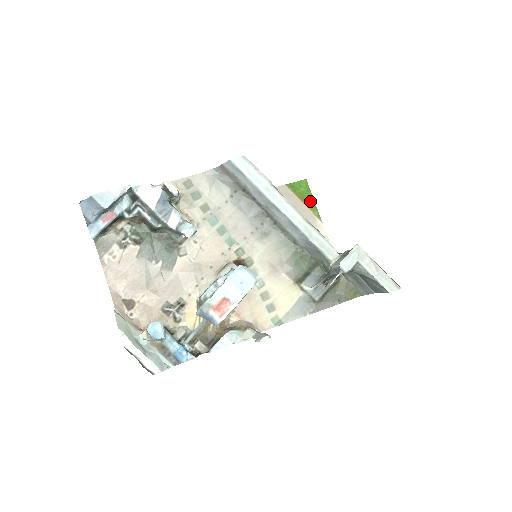
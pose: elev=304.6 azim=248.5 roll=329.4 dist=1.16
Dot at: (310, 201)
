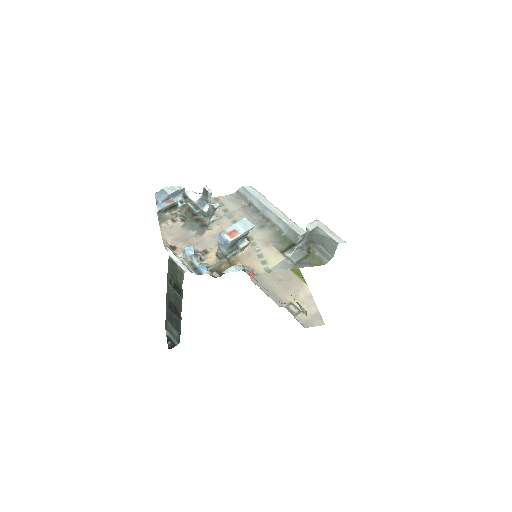
Dot at: (298, 272)
